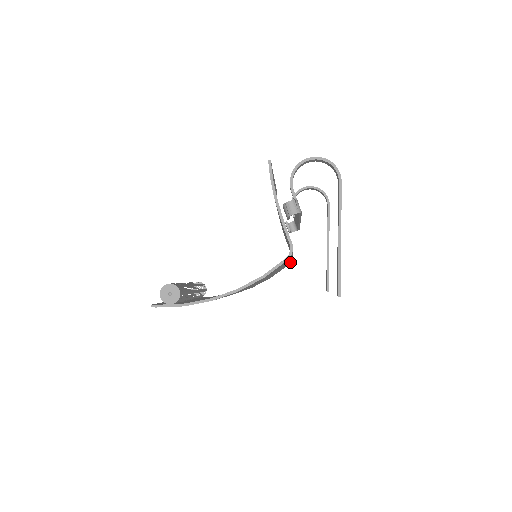
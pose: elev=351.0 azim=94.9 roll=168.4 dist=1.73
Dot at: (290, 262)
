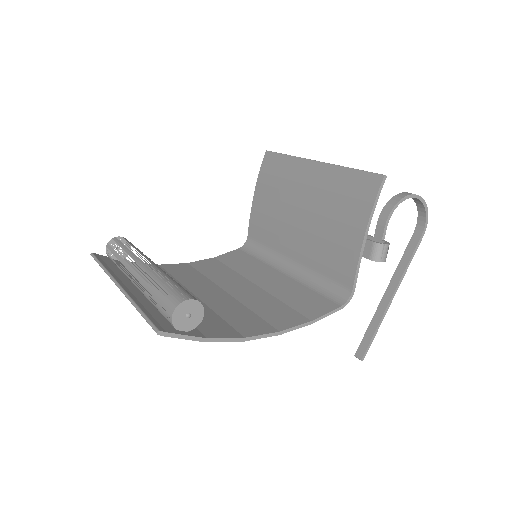
Dot at: (246, 251)
